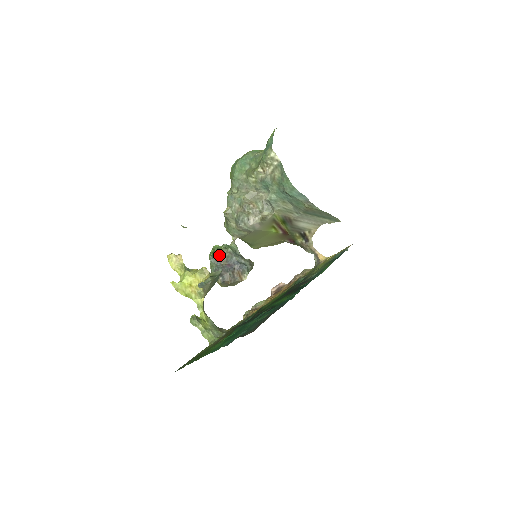
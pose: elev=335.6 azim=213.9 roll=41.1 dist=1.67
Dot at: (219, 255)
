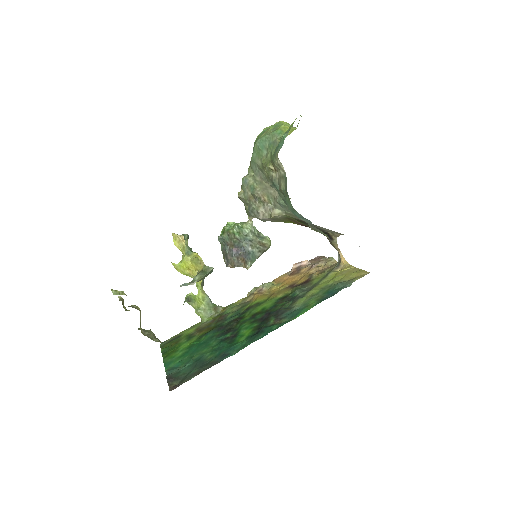
Dot at: (226, 238)
